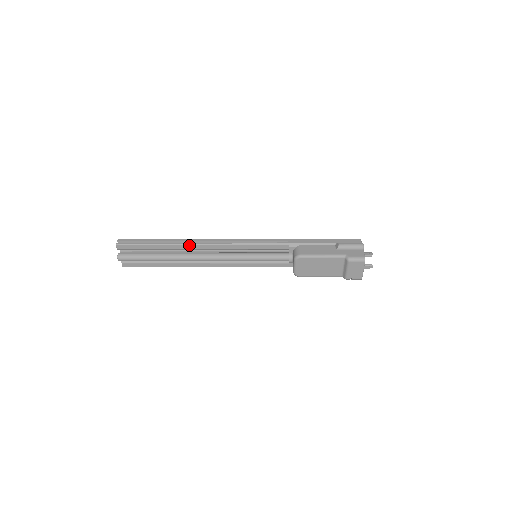
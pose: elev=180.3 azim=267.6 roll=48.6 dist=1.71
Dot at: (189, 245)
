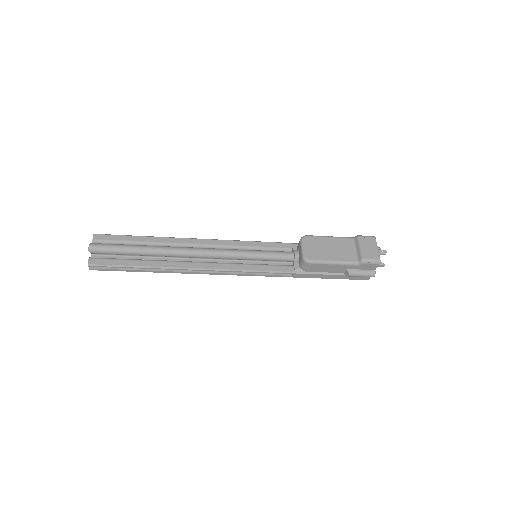
Dot at: (181, 239)
